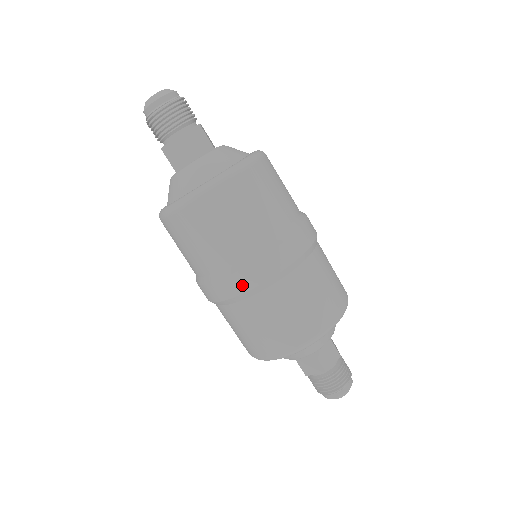
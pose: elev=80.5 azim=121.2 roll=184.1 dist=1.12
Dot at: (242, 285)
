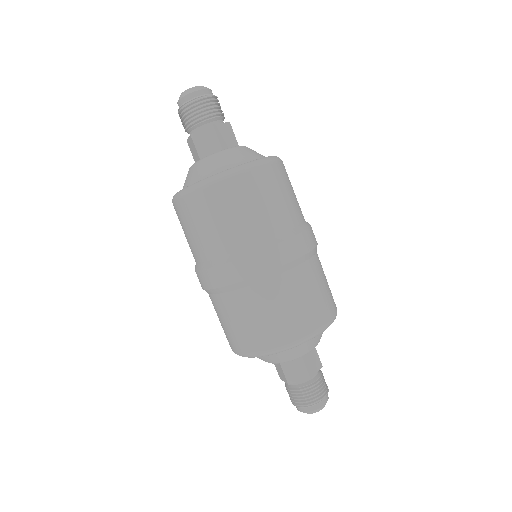
Dot at: (259, 266)
